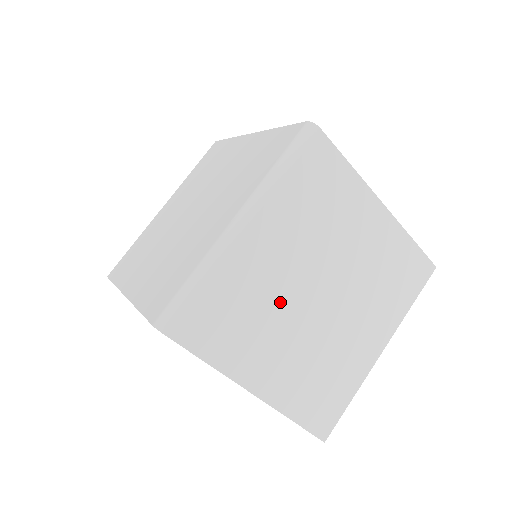
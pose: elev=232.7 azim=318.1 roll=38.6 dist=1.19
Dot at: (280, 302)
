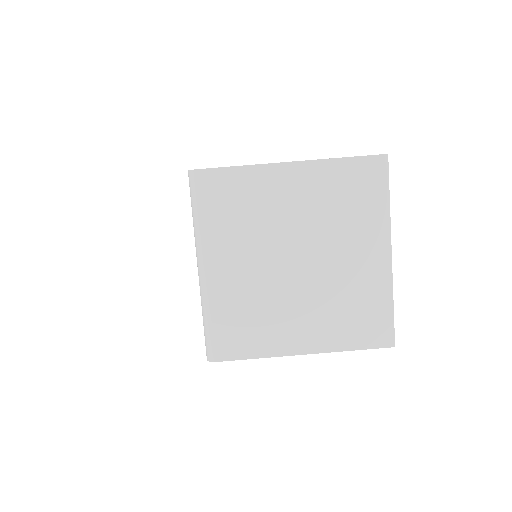
Dot at: (270, 290)
